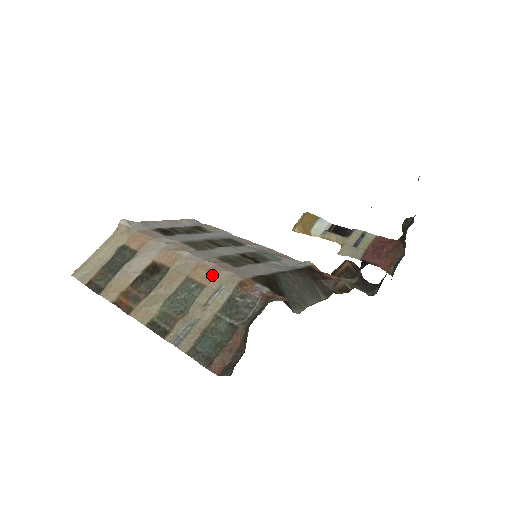
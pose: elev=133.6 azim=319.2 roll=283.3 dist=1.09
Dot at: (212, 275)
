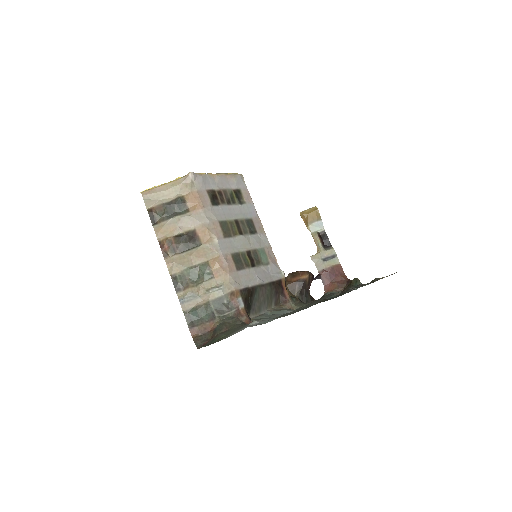
Dot at: (221, 273)
